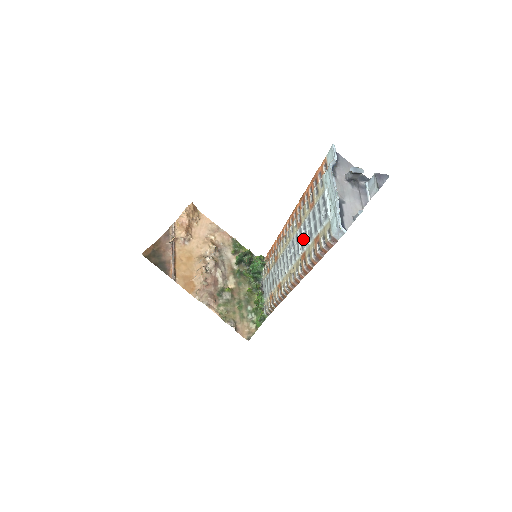
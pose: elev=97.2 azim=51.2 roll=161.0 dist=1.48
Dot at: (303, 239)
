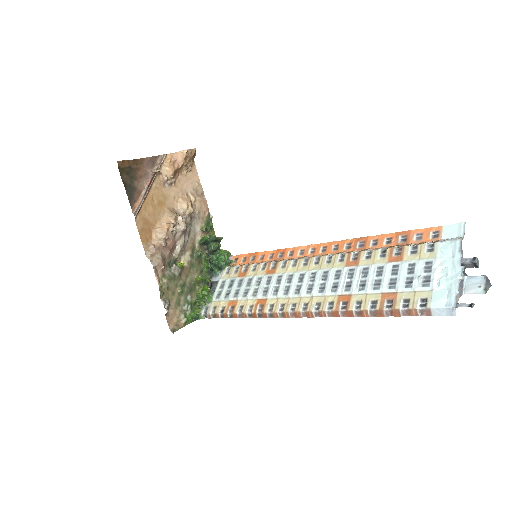
Dot at: (356, 281)
